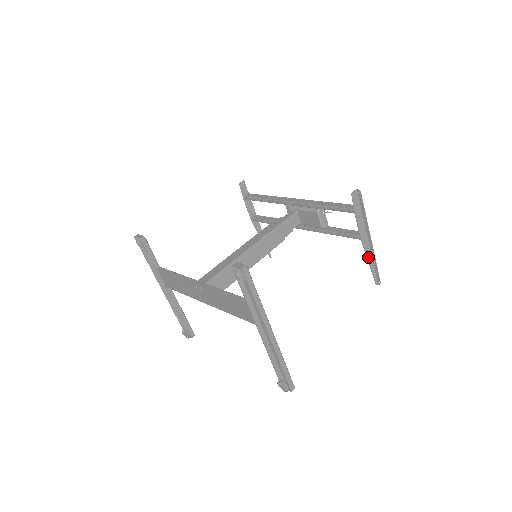
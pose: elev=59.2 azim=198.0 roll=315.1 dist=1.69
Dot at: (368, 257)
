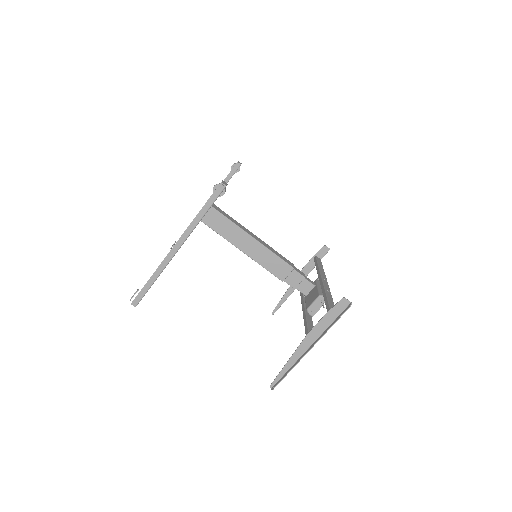
Dot at: (293, 357)
